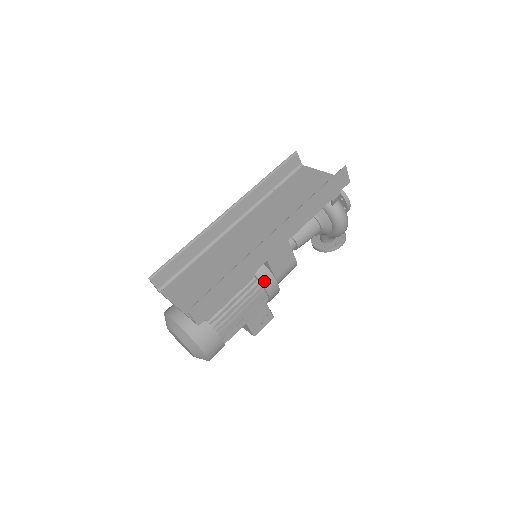
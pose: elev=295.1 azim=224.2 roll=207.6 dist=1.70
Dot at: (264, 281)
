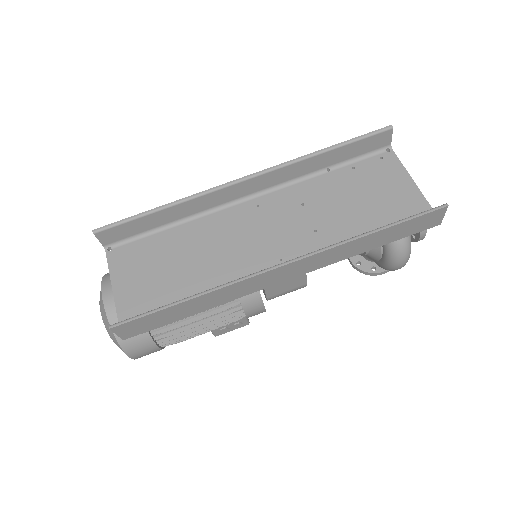
Dot at: (246, 303)
